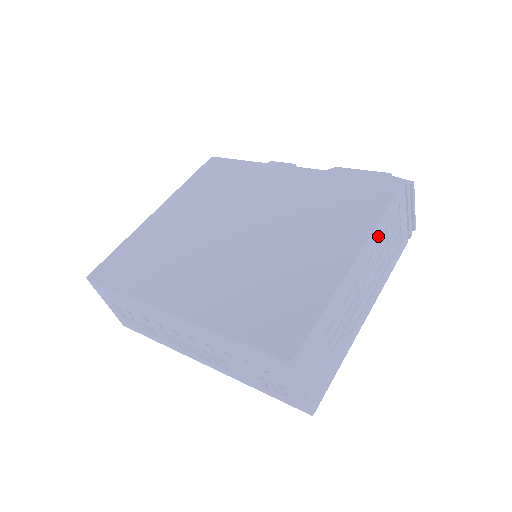
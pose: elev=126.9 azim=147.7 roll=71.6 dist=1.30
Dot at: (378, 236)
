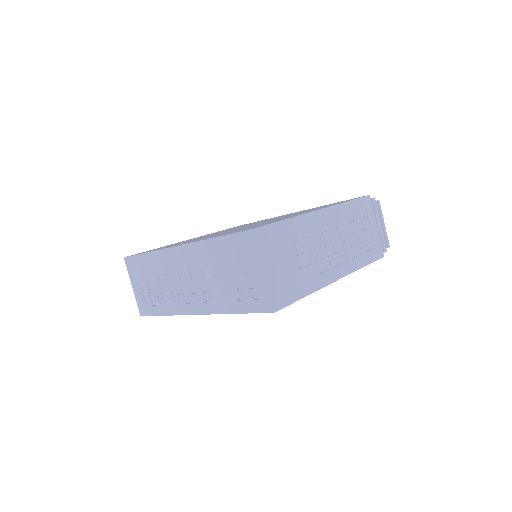
Dot at: (344, 215)
